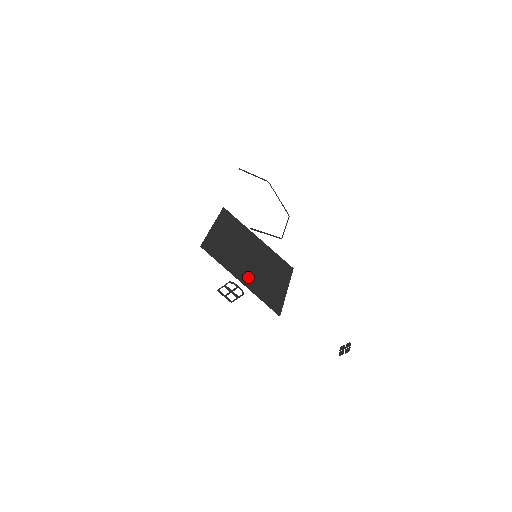
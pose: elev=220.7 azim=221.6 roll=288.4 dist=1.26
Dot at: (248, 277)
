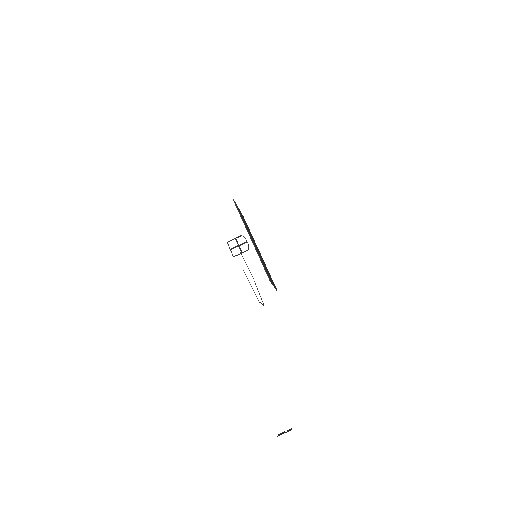
Dot at: occluded
